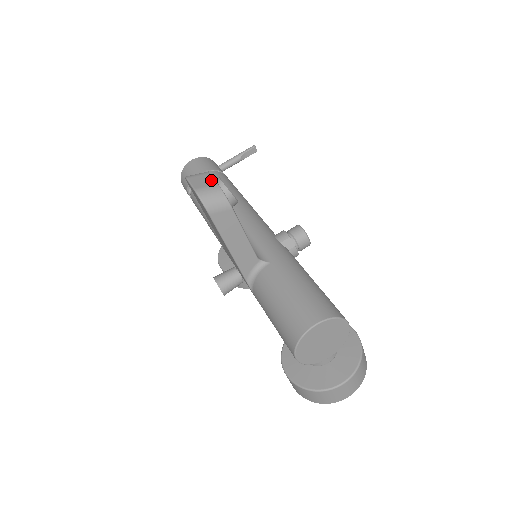
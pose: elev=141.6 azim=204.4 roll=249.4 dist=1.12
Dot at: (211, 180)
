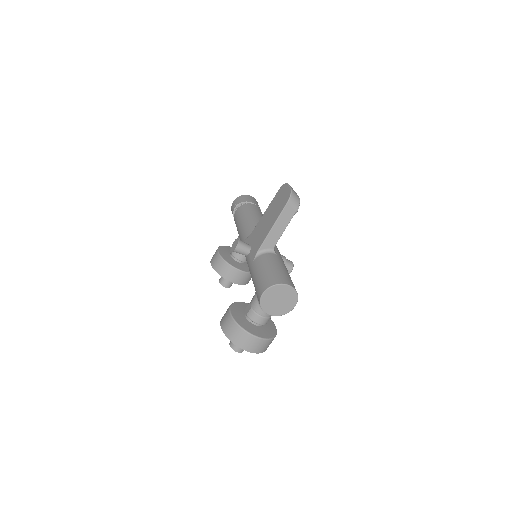
Dot at: occluded
